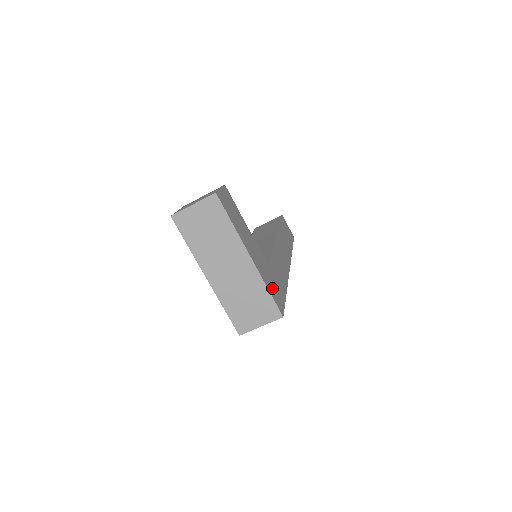
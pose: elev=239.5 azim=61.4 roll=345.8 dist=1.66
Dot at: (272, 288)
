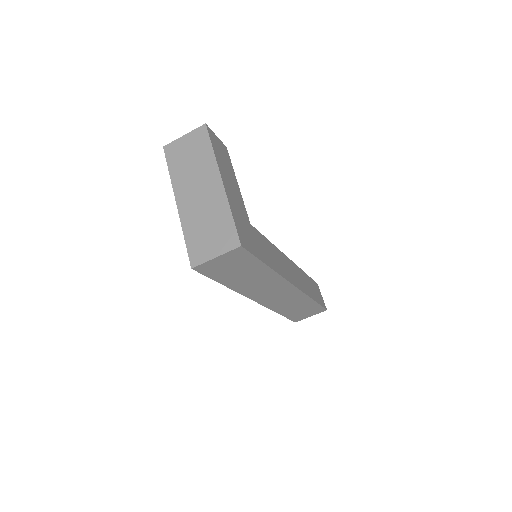
Dot at: (241, 226)
